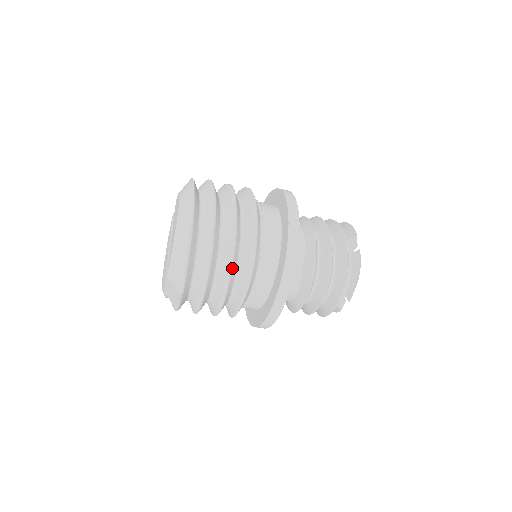
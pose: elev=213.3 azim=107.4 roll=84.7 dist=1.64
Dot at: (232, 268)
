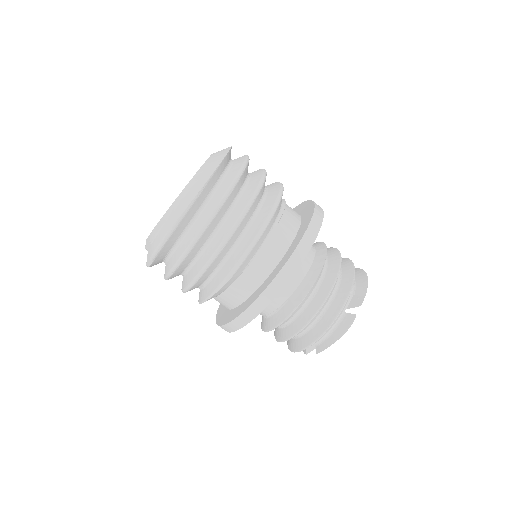
Dot at: (209, 267)
